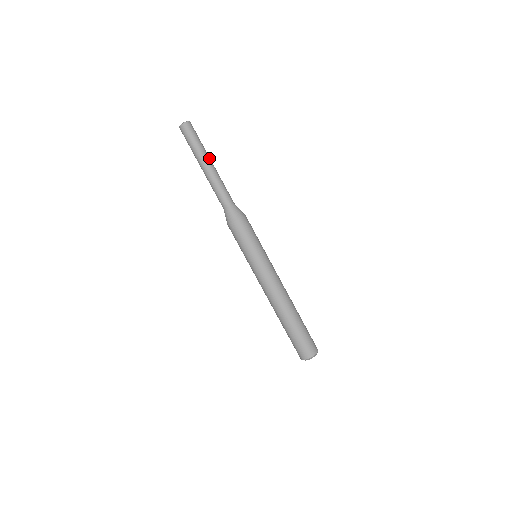
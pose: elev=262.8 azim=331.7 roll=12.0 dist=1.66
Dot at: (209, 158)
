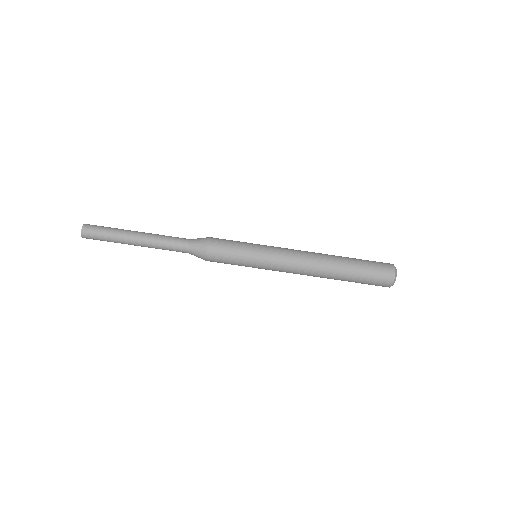
Dot at: (132, 231)
